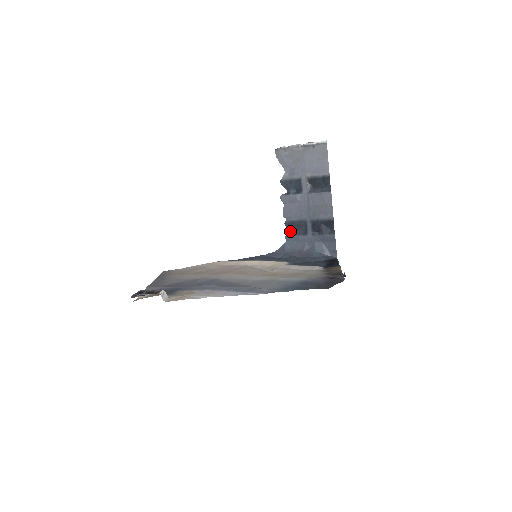
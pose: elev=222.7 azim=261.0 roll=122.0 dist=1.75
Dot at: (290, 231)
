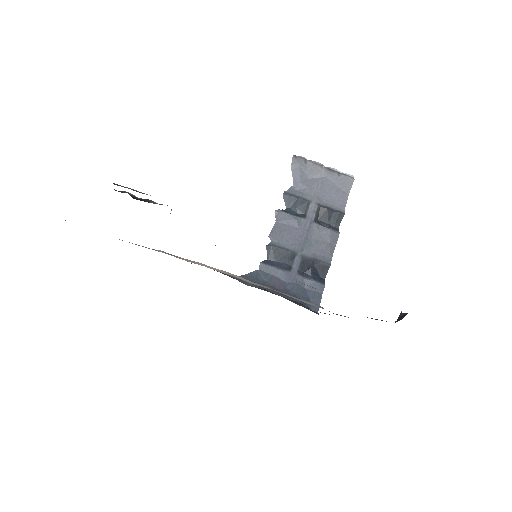
Dot at: (269, 258)
